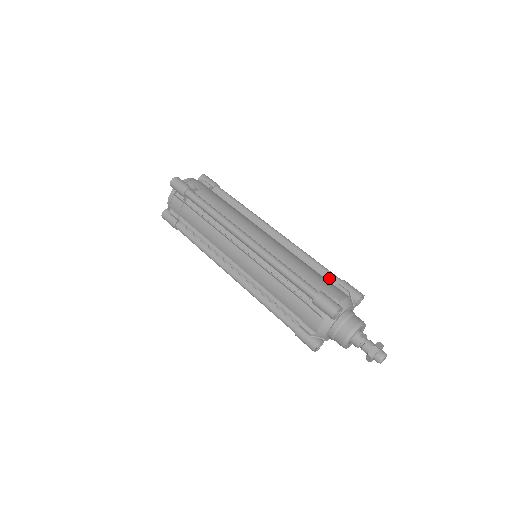
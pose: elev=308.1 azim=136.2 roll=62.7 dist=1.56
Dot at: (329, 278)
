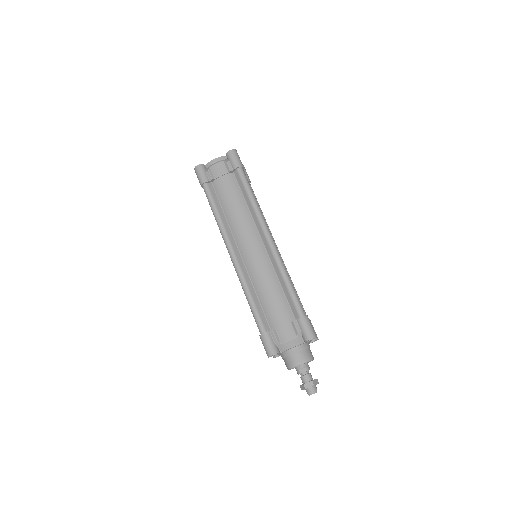
Dot at: (293, 309)
